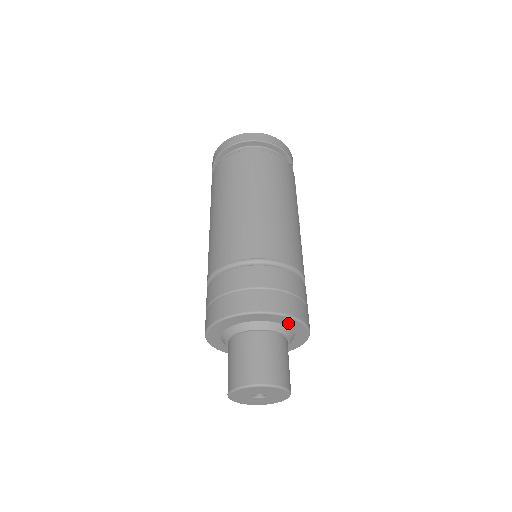
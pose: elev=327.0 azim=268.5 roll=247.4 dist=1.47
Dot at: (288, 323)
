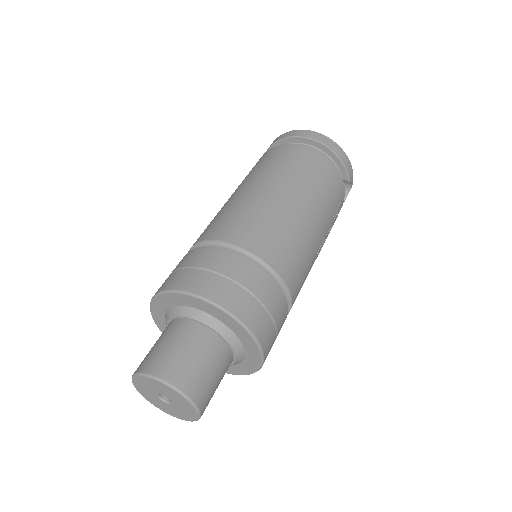
Dot at: (236, 329)
